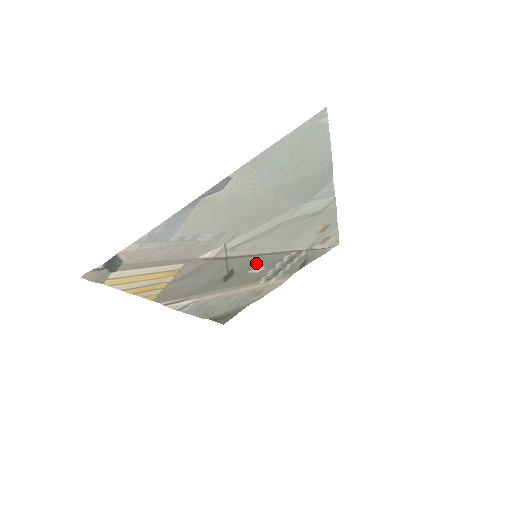
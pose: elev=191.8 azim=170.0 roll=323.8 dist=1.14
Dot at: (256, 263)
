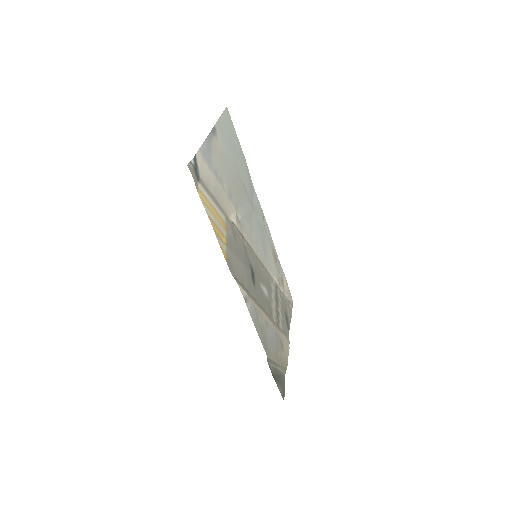
Dot at: (260, 274)
